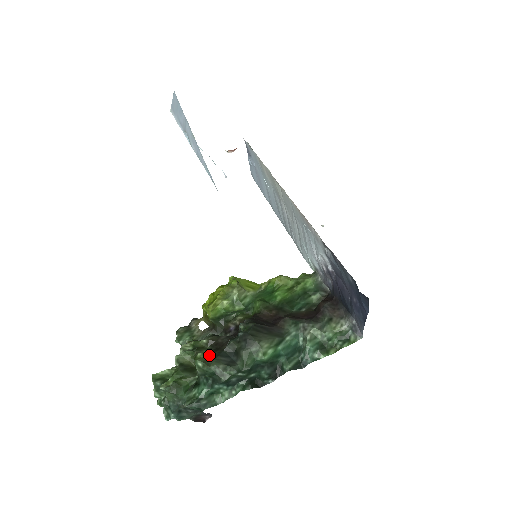
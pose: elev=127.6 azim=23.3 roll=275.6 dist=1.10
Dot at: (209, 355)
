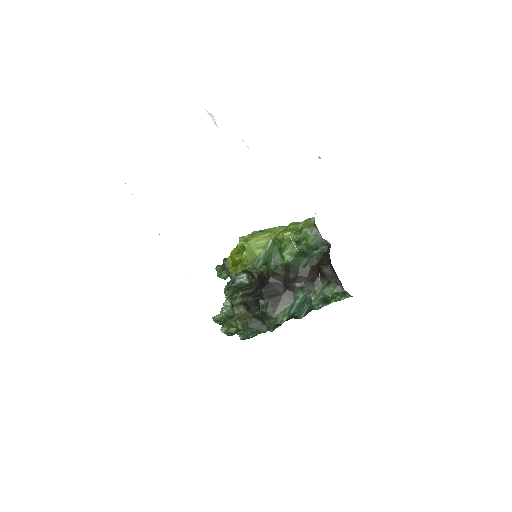
Dot at: (244, 323)
